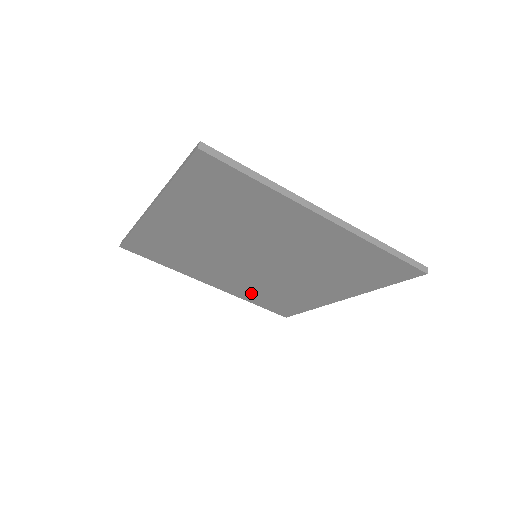
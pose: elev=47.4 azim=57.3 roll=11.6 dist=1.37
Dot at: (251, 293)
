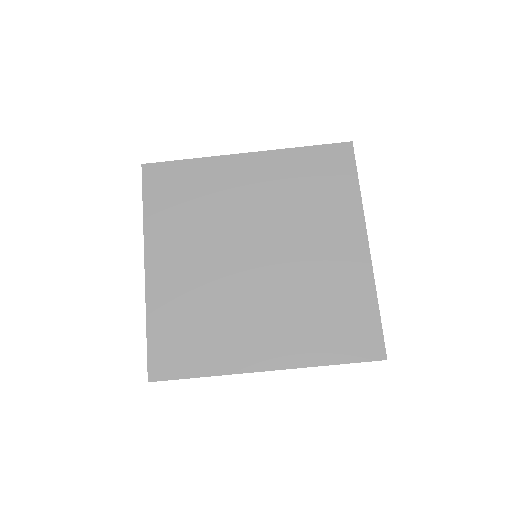
Dot at: (309, 337)
